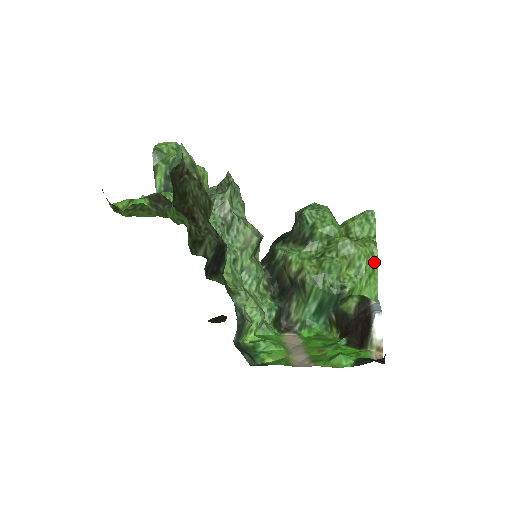
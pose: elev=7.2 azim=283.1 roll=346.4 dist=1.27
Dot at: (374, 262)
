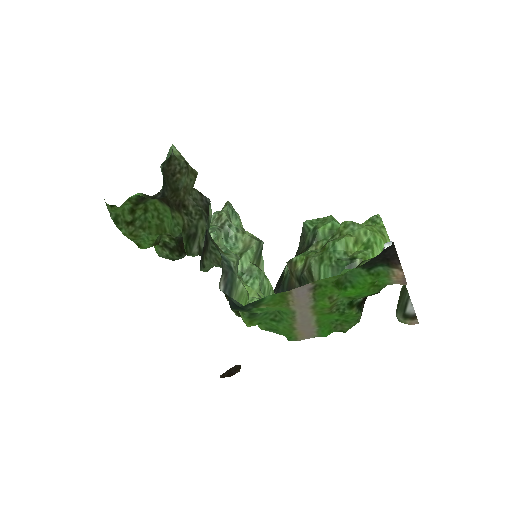
Dot at: (385, 240)
